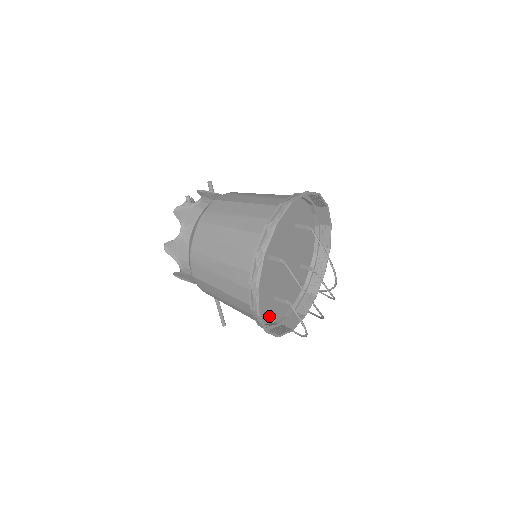
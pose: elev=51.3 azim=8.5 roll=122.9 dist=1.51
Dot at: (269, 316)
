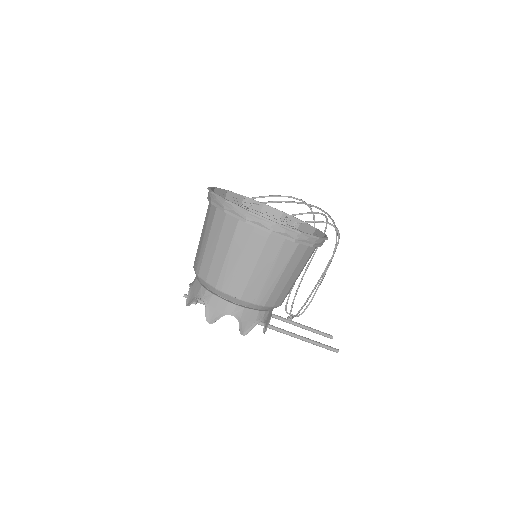
Dot at: occluded
